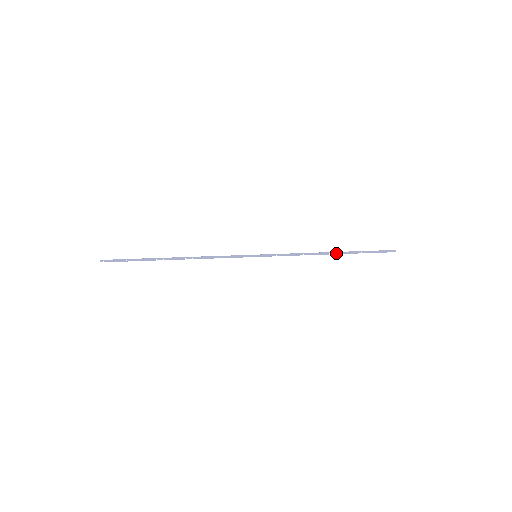
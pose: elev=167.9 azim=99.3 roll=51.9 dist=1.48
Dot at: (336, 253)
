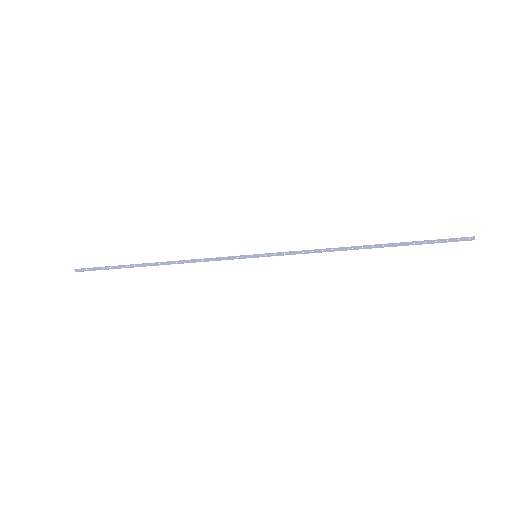
Dot at: (373, 246)
